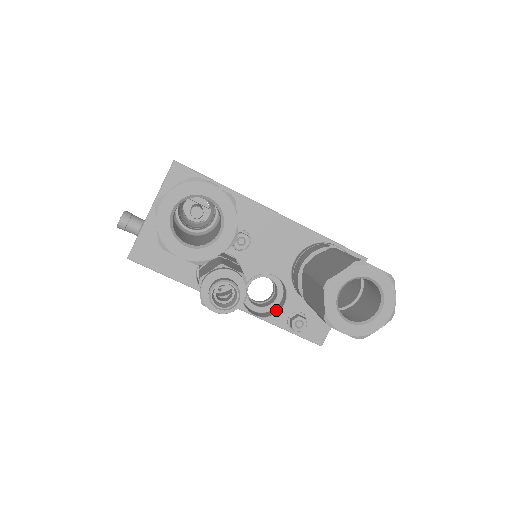
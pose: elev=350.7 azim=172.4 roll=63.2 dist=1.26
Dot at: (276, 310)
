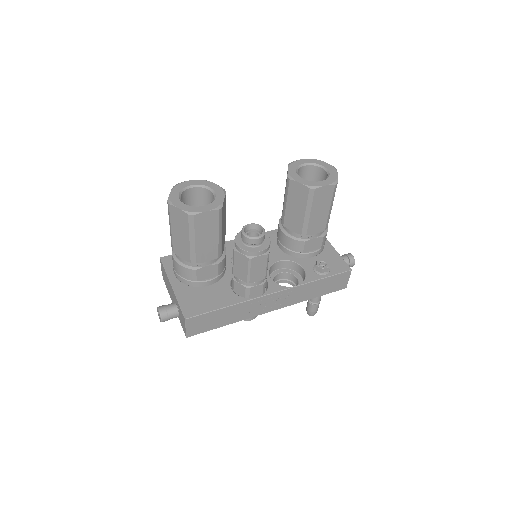
Dot at: (304, 278)
